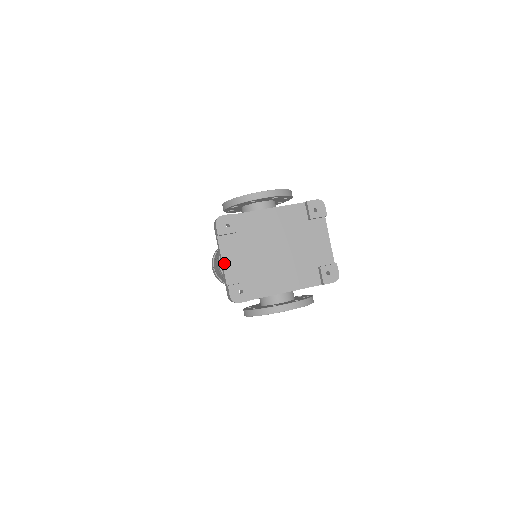
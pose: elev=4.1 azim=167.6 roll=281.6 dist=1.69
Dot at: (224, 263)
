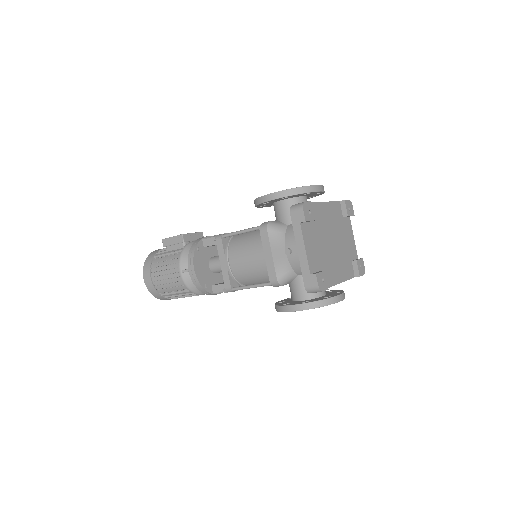
Dot at: (307, 251)
